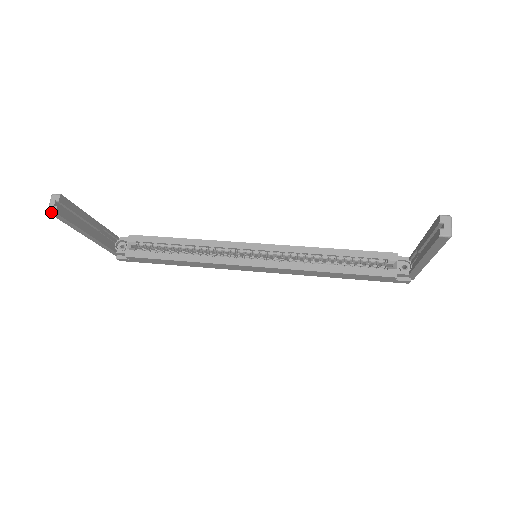
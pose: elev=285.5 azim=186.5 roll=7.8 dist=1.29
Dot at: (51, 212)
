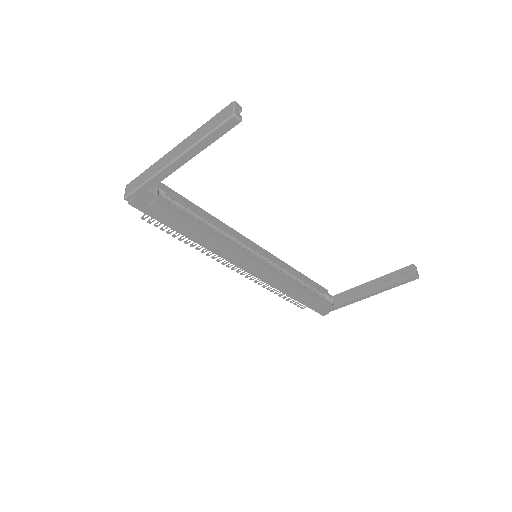
Dot at: (237, 117)
